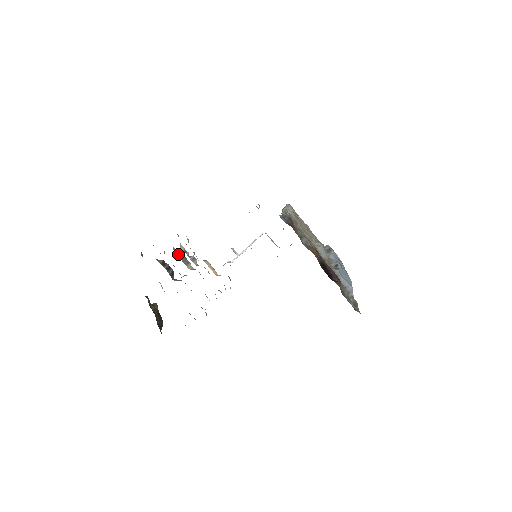
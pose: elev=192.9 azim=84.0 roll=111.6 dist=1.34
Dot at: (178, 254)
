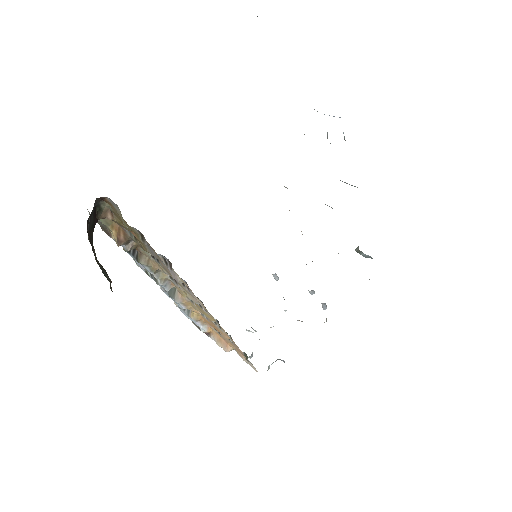
Dot at: occluded
